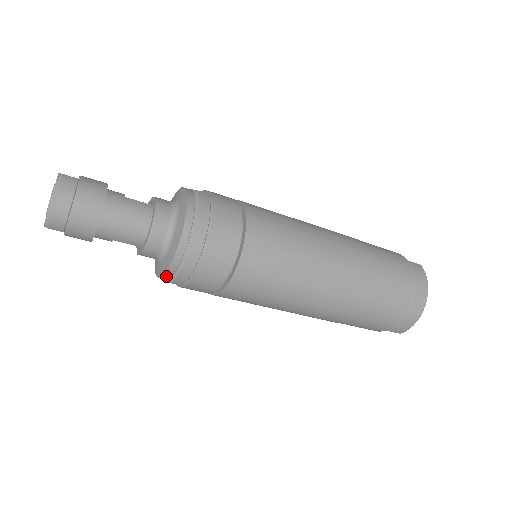
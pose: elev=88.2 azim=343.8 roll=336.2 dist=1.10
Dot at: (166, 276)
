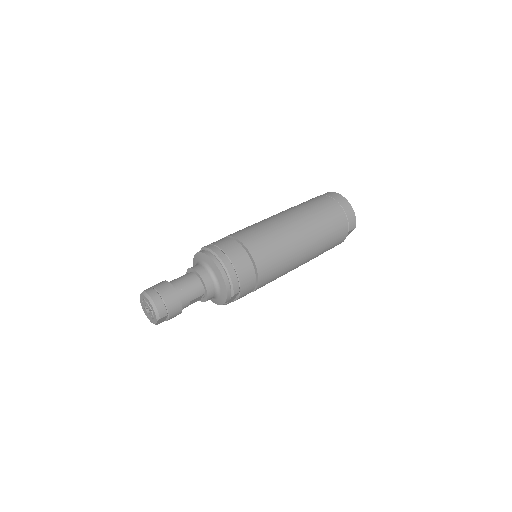
Dot at: (228, 294)
